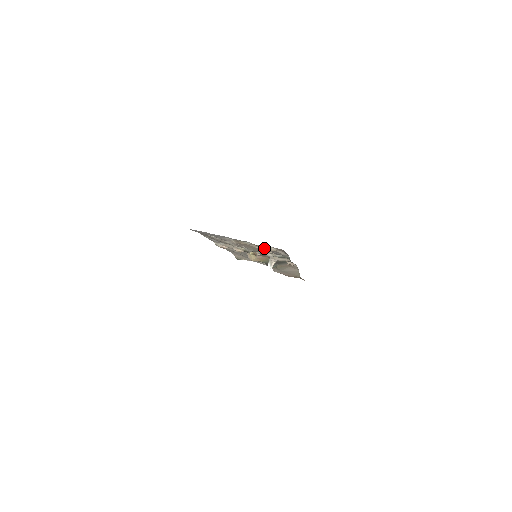
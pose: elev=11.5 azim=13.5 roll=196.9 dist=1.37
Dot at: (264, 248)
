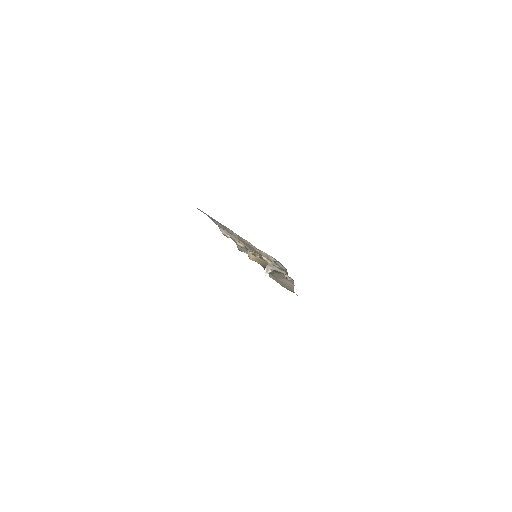
Dot at: (264, 255)
